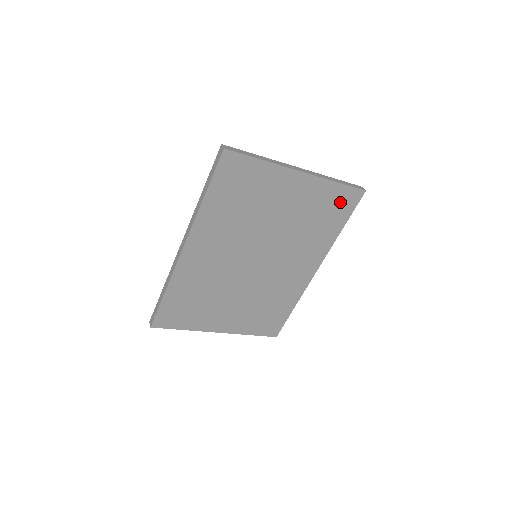
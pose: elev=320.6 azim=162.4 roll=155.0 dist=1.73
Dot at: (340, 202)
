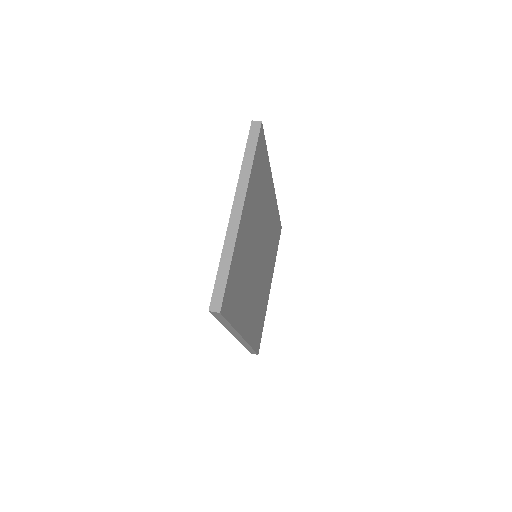
Dot at: (259, 157)
